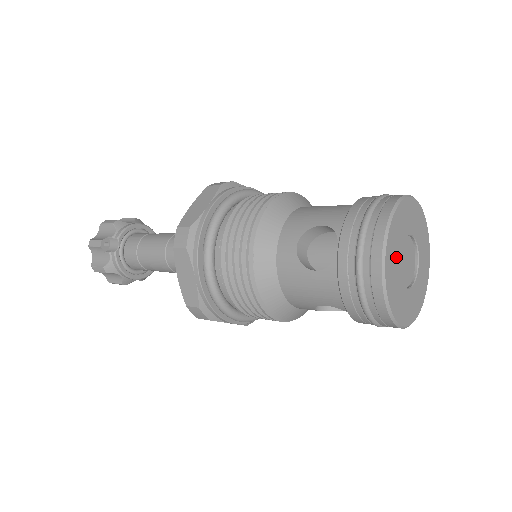
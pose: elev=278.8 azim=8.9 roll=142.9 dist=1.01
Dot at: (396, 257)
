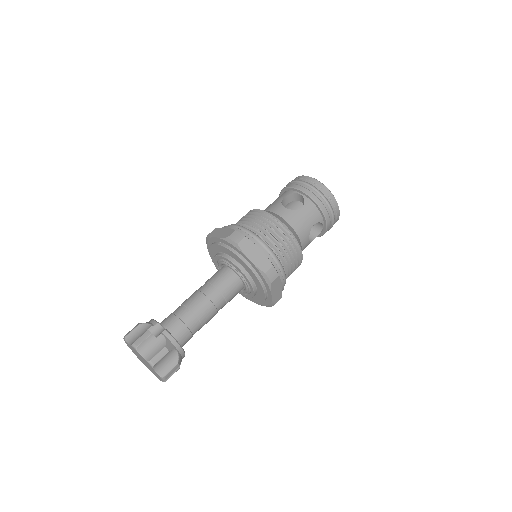
Dot at: occluded
